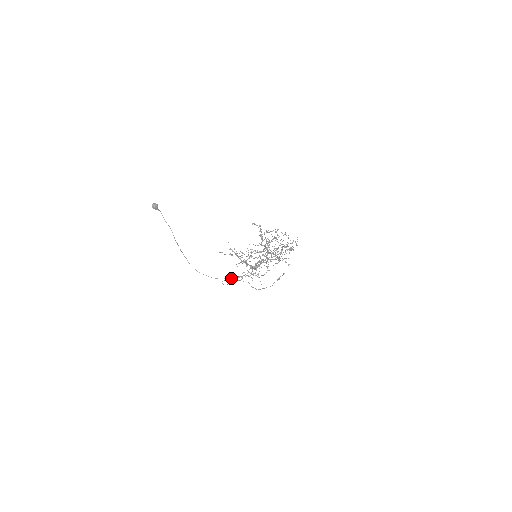
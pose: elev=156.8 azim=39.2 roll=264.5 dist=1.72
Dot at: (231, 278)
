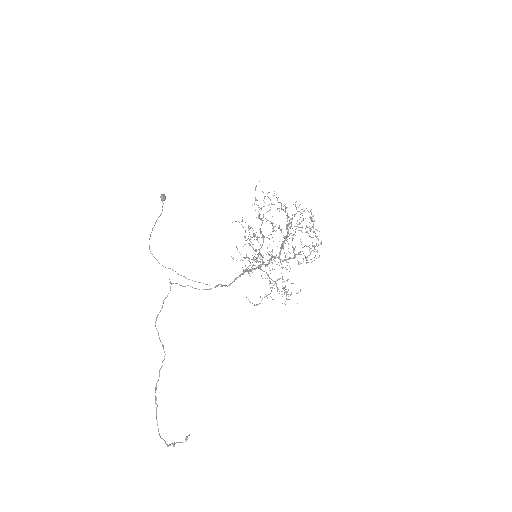
Dot at: (189, 279)
